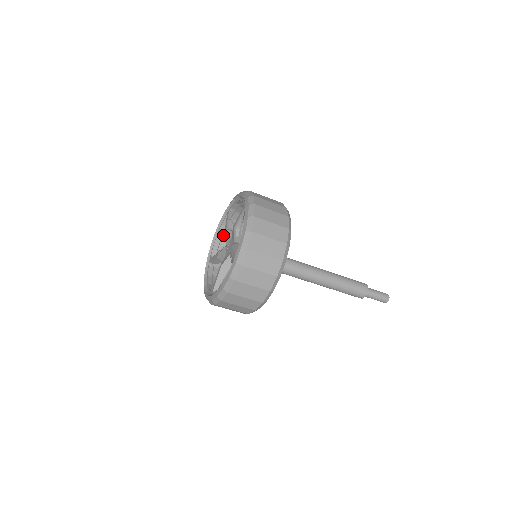
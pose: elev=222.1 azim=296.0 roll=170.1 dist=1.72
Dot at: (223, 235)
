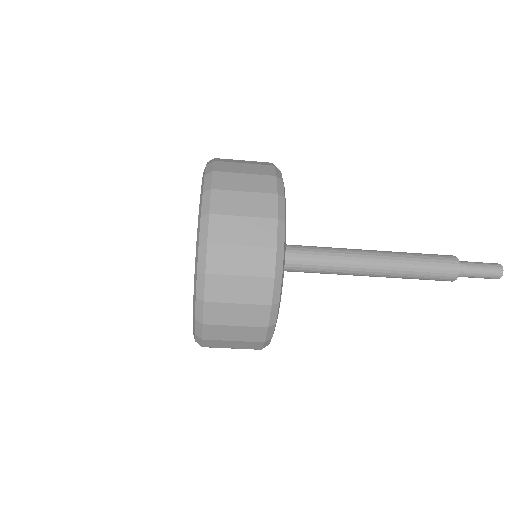
Dot at: occluded
